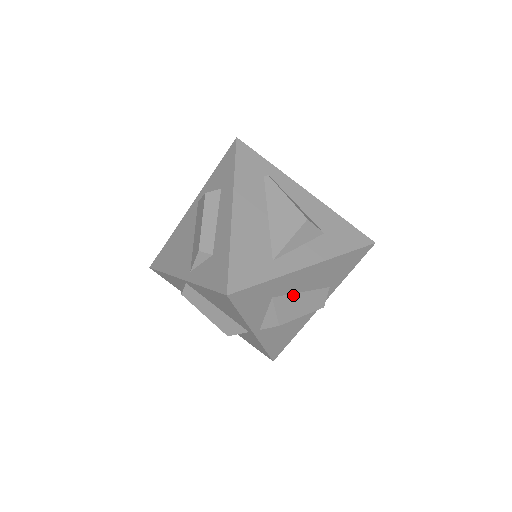
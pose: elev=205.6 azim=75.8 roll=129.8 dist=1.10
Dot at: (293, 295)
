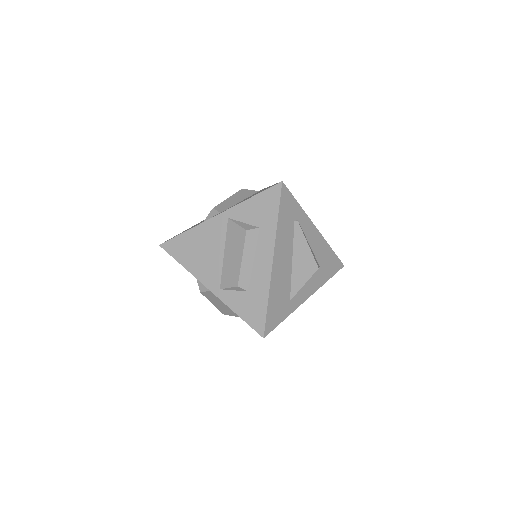
Dot at: occluded
